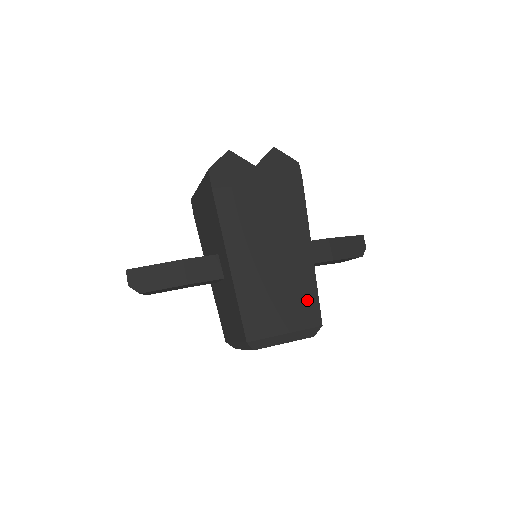
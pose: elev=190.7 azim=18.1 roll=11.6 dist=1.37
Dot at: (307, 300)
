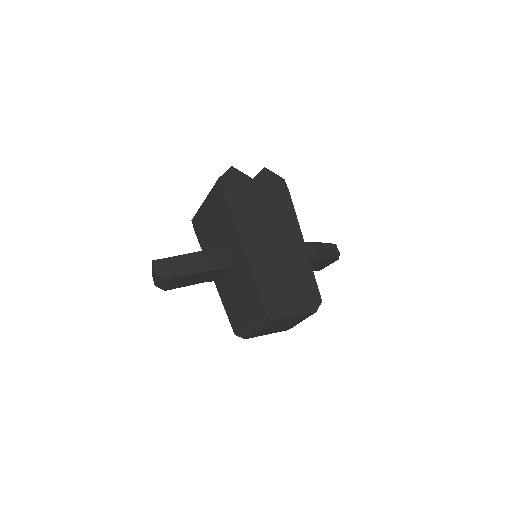
Dot at: (307, 280)
